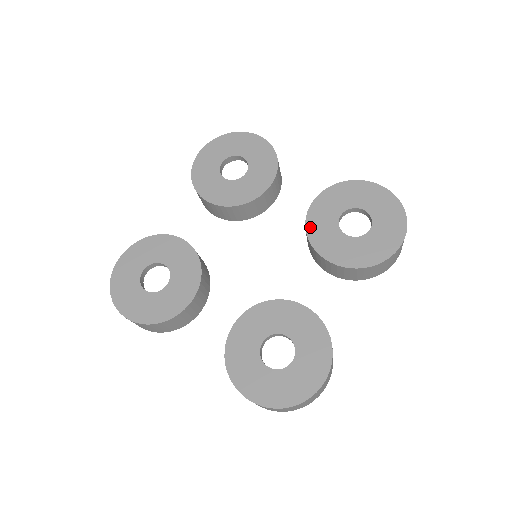
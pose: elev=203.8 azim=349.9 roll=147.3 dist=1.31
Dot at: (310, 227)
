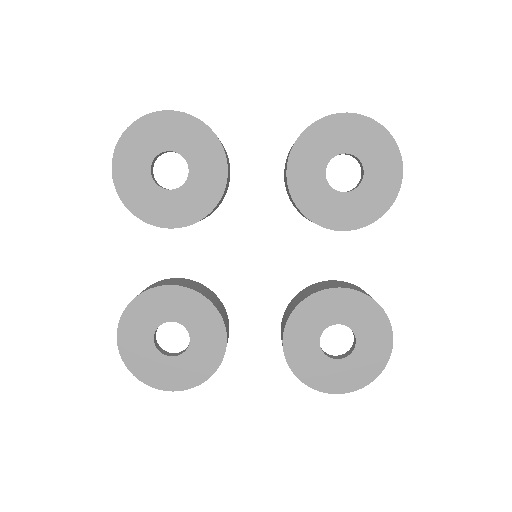
Dot at: (311, 301)
